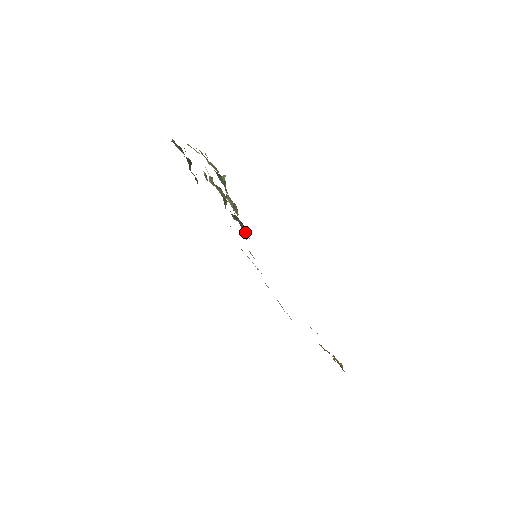
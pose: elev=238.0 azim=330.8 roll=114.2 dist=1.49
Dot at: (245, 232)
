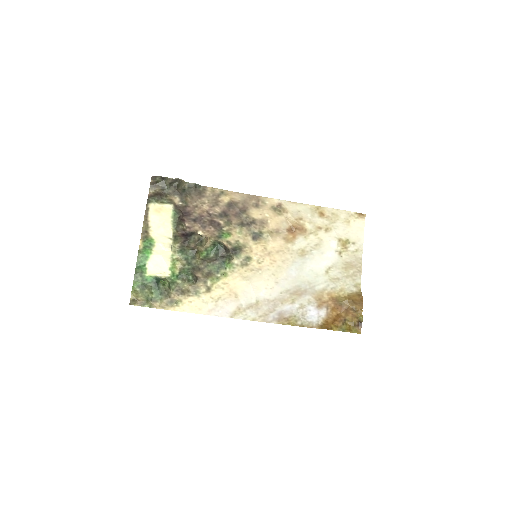
Dot at: (224, 264)
